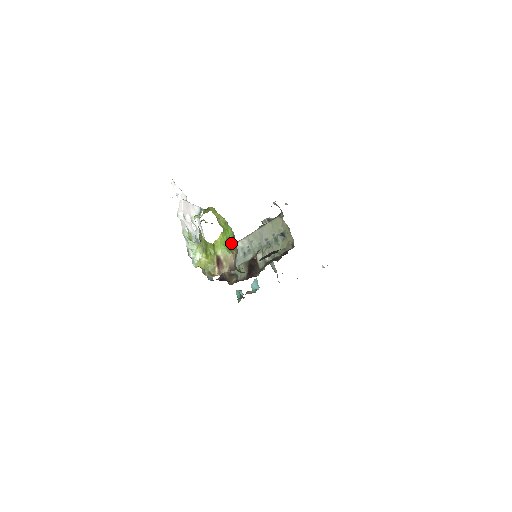
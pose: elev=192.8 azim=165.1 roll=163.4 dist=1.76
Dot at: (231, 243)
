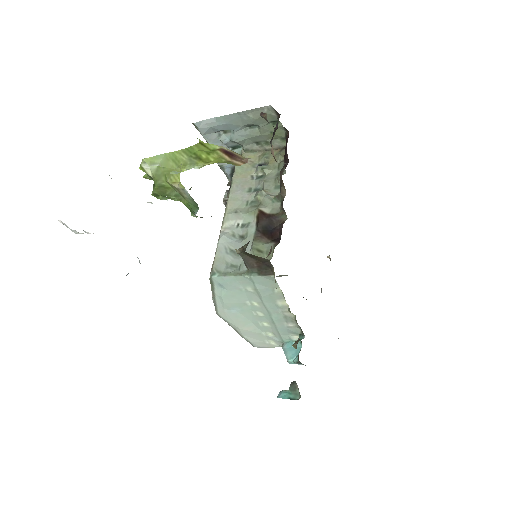
Dot at: occluded
